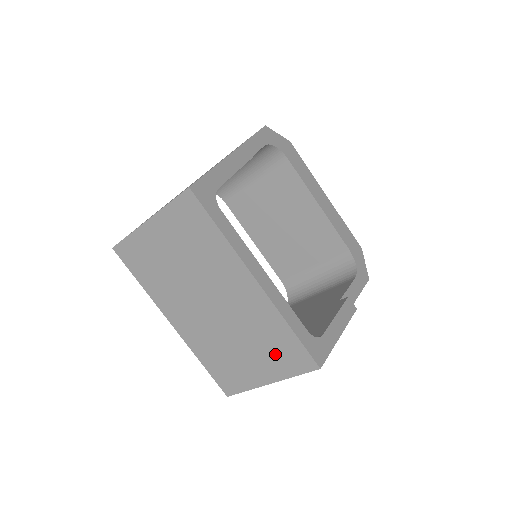
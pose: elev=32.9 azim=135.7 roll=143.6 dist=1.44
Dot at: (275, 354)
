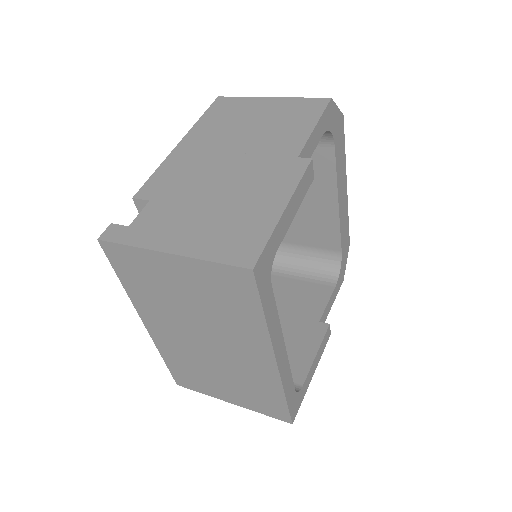
Dot at: (253, 397)
